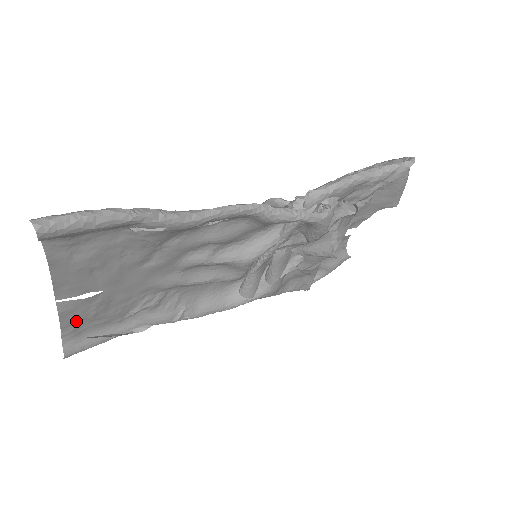
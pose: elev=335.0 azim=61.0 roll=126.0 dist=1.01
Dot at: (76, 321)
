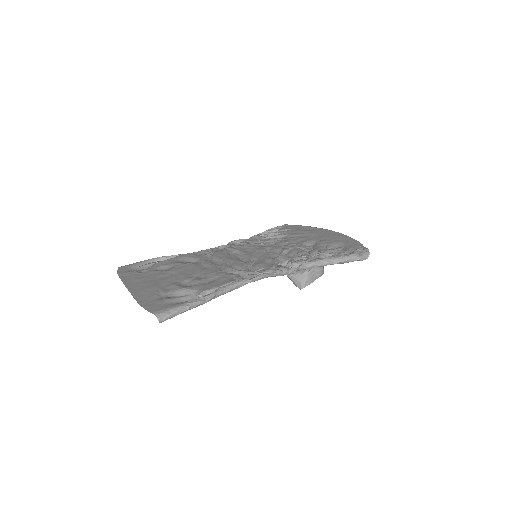
Dot at: (139, 273)
